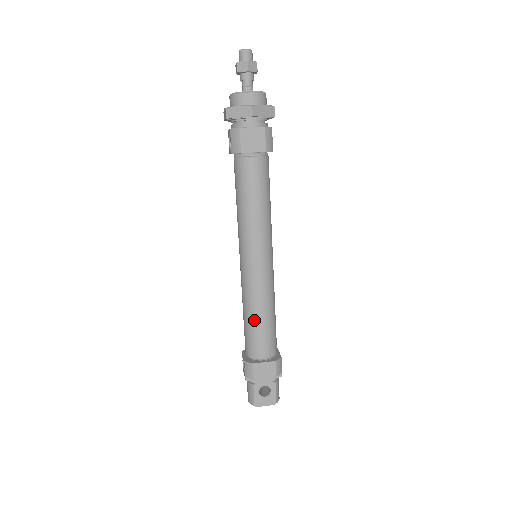
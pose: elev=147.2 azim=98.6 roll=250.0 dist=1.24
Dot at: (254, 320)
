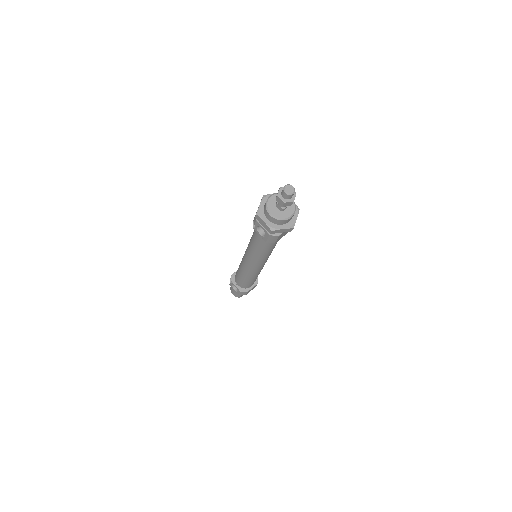
Dot at: (252, 280)
